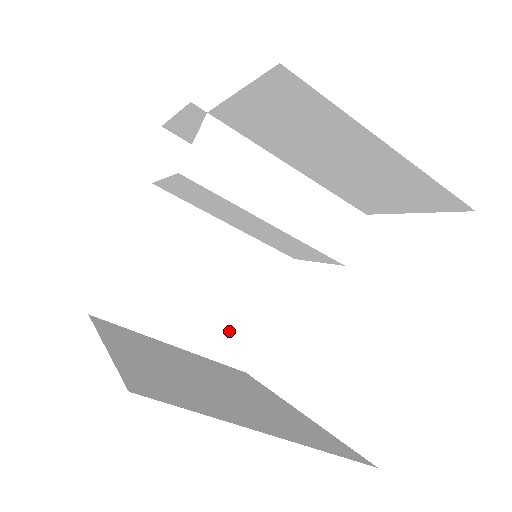
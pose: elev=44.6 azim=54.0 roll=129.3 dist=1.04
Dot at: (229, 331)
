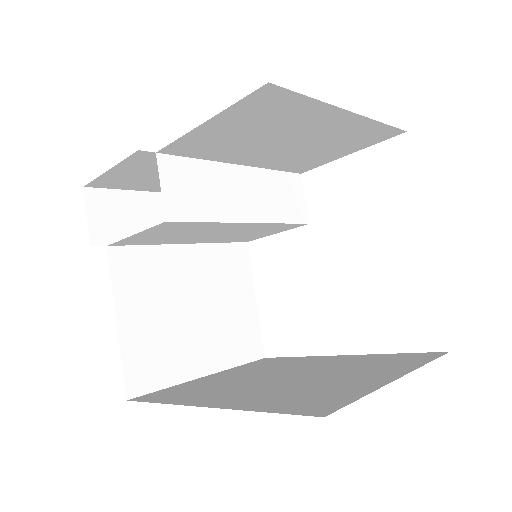
Dot at: (236, 334)
